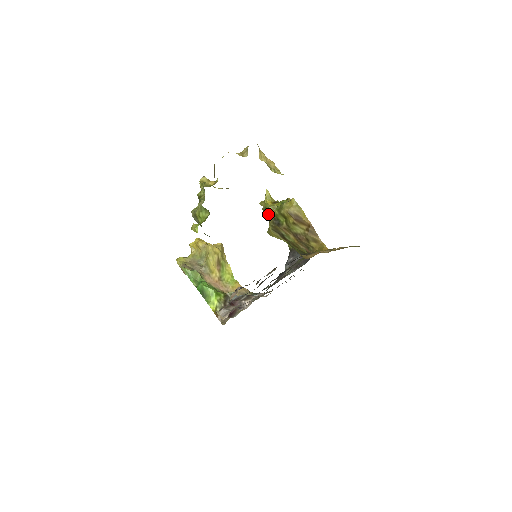
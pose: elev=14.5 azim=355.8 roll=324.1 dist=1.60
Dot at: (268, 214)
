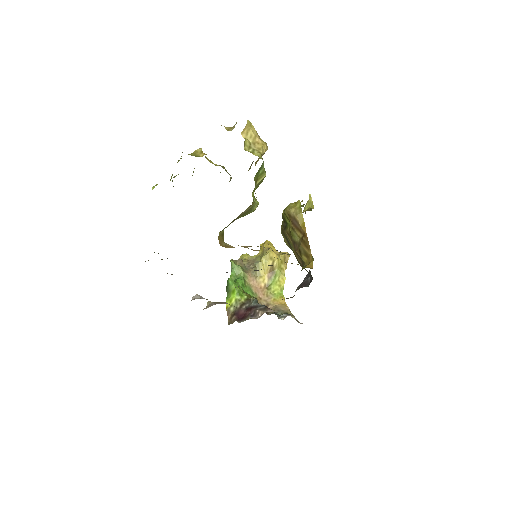
Dot at: occluded
